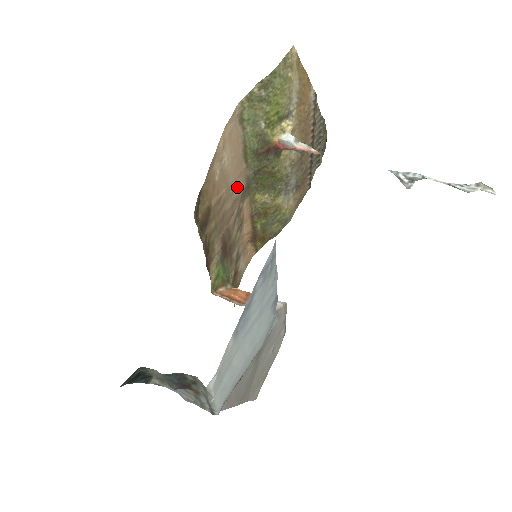
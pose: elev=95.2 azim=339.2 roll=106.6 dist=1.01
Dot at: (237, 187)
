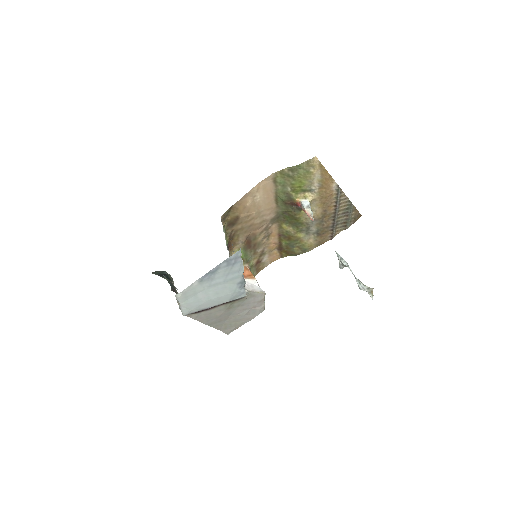
Dot at: (267, 214)
